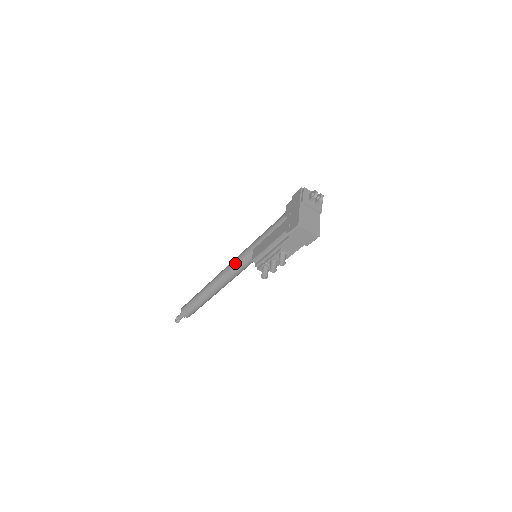
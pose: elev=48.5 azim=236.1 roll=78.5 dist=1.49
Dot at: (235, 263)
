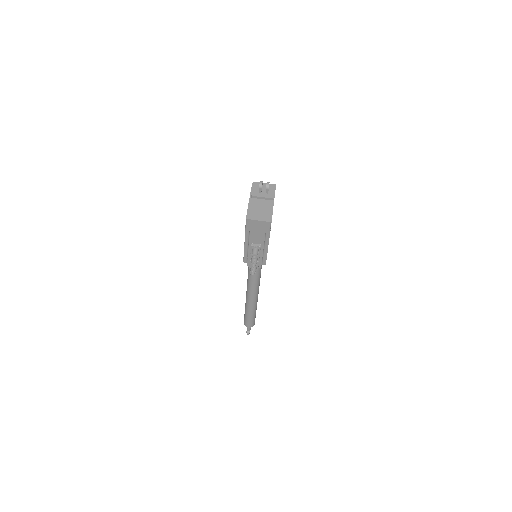
Dot at: occluded
